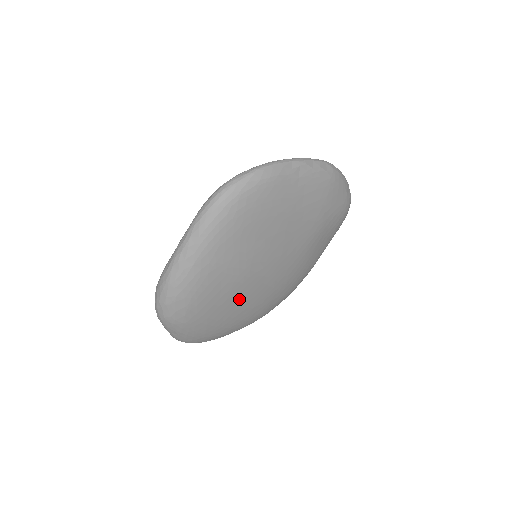
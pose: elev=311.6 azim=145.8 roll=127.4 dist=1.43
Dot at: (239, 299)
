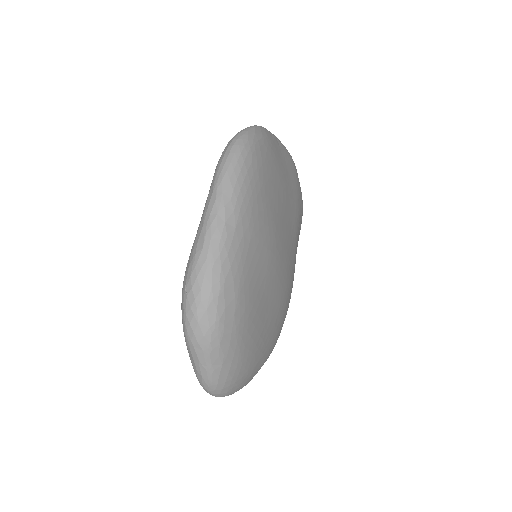
Dot at: (270, 295)
